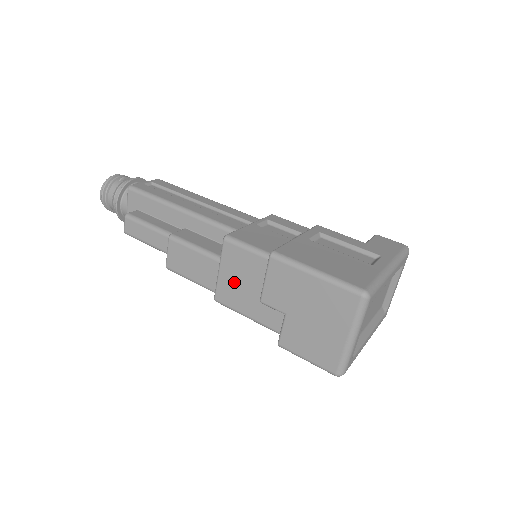
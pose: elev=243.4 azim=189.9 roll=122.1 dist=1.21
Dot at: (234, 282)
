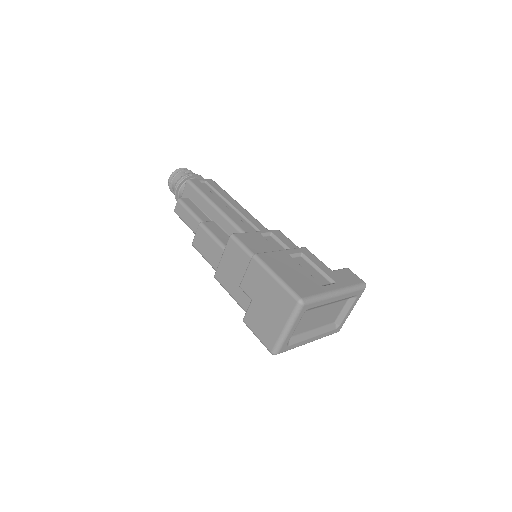
Dot at: (229, 268)
